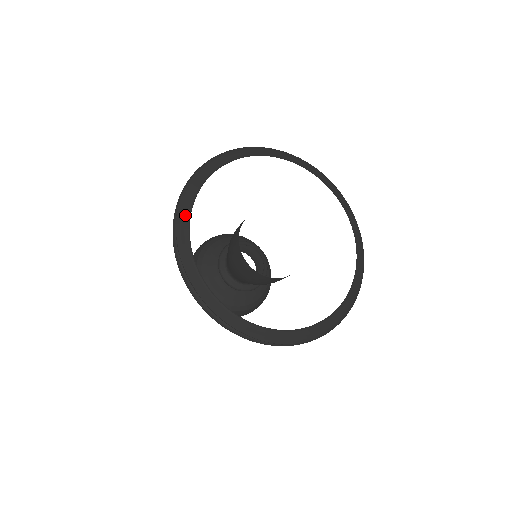
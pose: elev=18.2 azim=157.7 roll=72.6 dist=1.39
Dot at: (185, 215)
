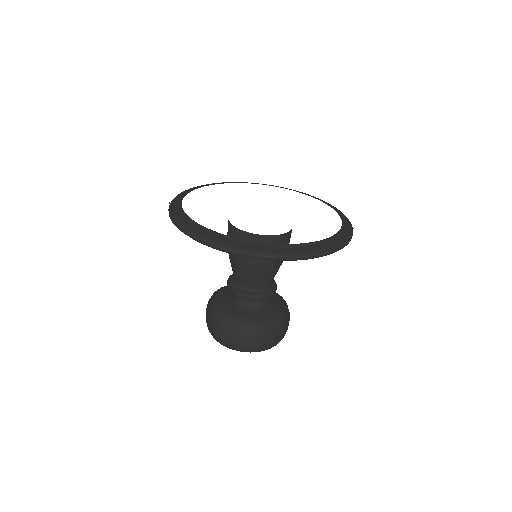
Dot at: (177, 206)
